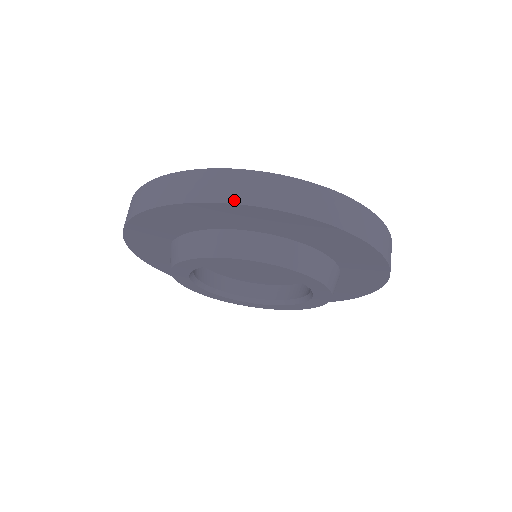
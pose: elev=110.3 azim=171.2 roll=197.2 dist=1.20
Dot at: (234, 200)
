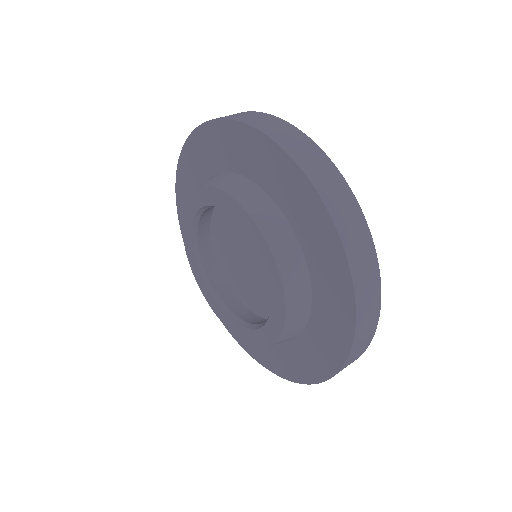
Dot at: (184, 148)
